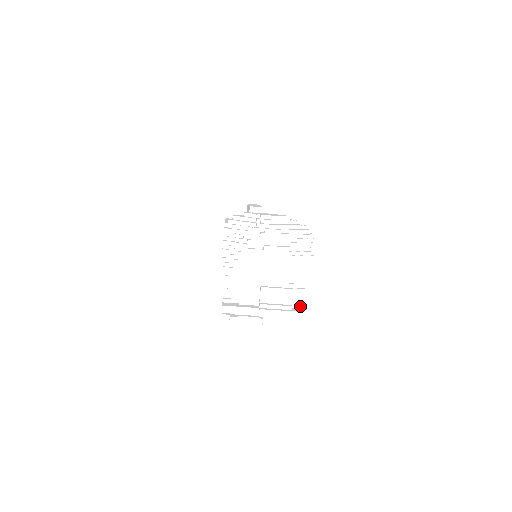
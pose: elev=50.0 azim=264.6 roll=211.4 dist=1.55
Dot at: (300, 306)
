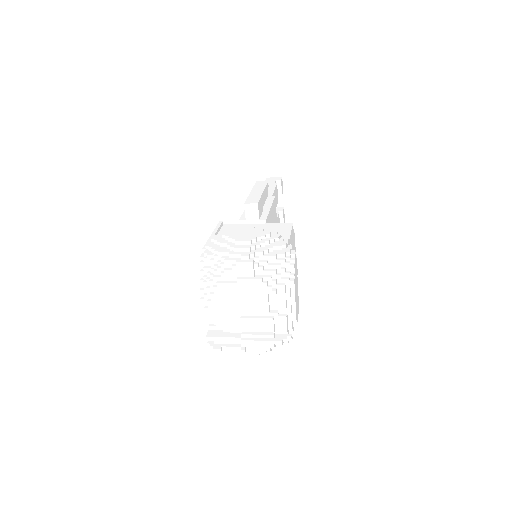
Dot at: (284, 331)
